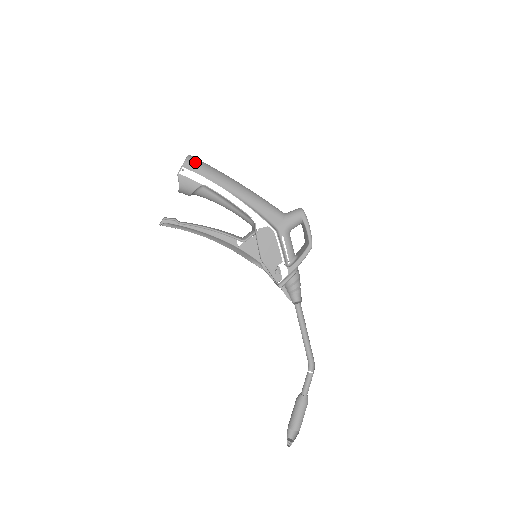
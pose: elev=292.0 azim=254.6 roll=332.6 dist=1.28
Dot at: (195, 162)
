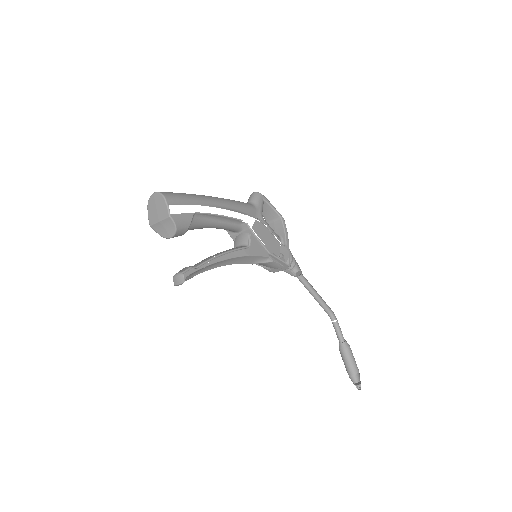
Dot at: (172, 195)
